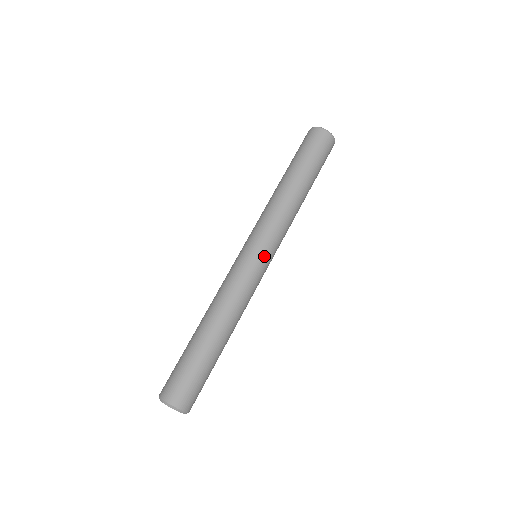
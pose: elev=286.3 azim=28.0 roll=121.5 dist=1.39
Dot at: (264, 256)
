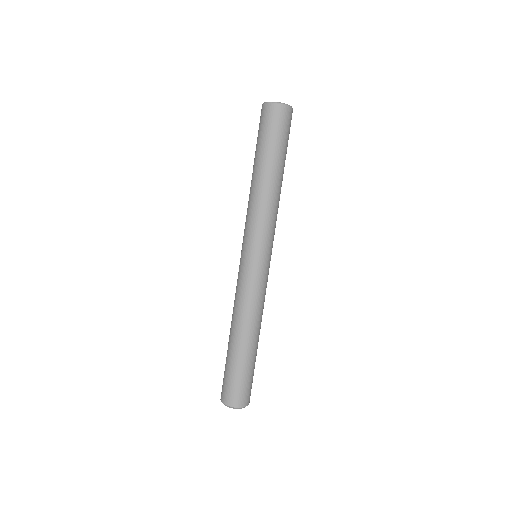
Dot at: (266, 258)
